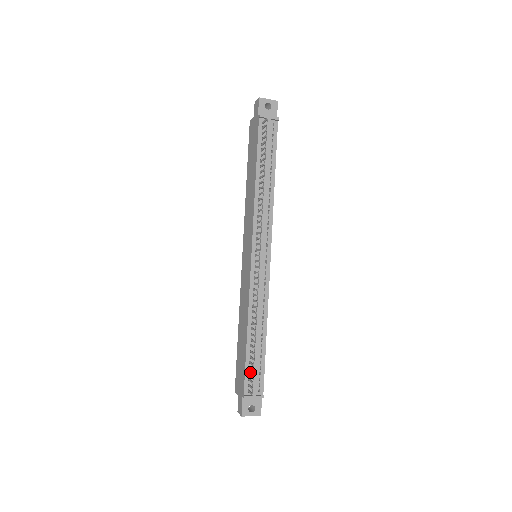
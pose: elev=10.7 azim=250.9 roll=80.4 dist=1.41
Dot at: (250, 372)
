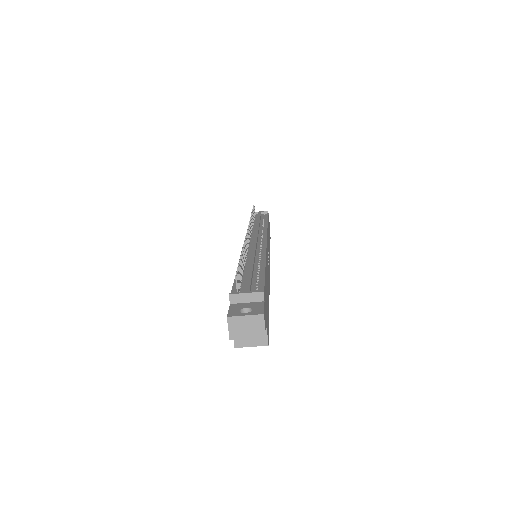
Dot at: (241, 284)
